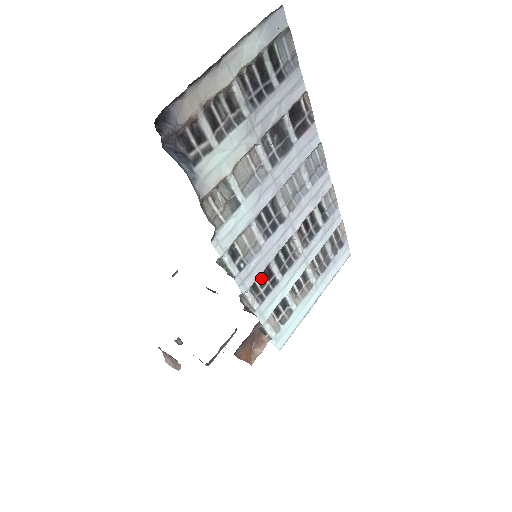
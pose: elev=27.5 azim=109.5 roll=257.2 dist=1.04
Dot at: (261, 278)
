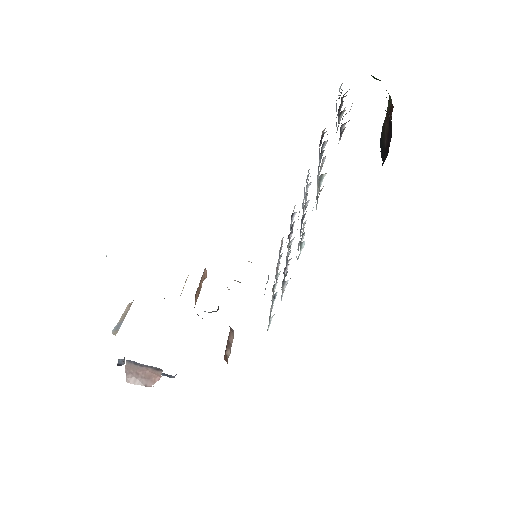
Dot at: (284, 270)
